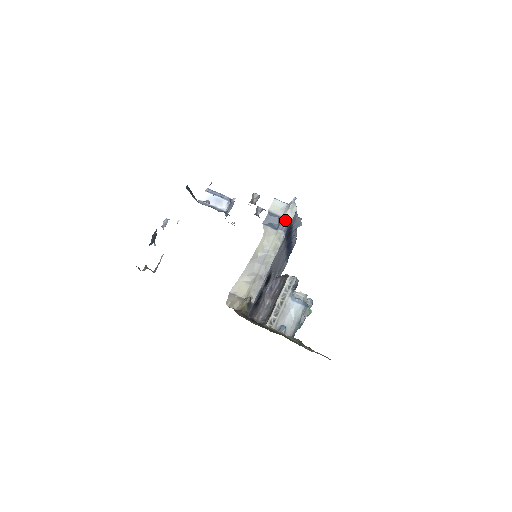
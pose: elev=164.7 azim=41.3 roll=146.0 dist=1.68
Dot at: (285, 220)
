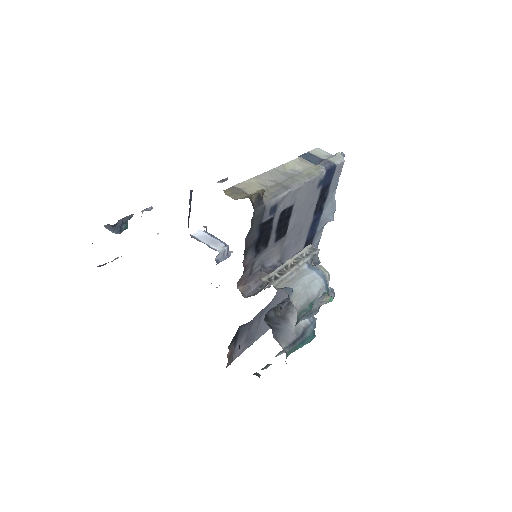
Dot at: (328, 161)
